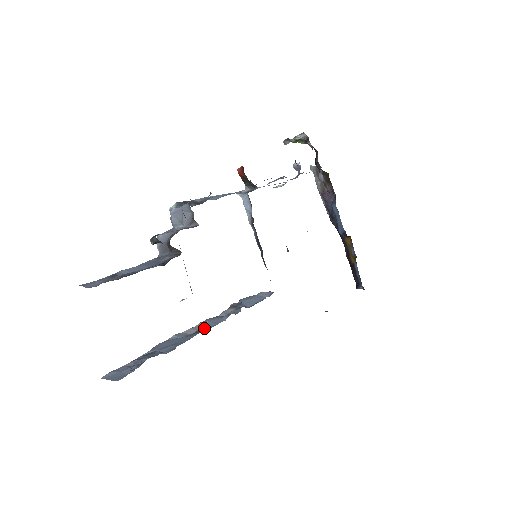
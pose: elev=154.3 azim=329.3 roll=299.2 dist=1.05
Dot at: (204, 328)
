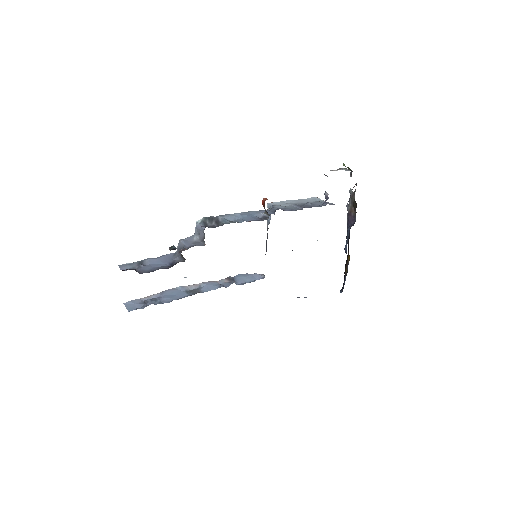
Dot at: (199, 290)
